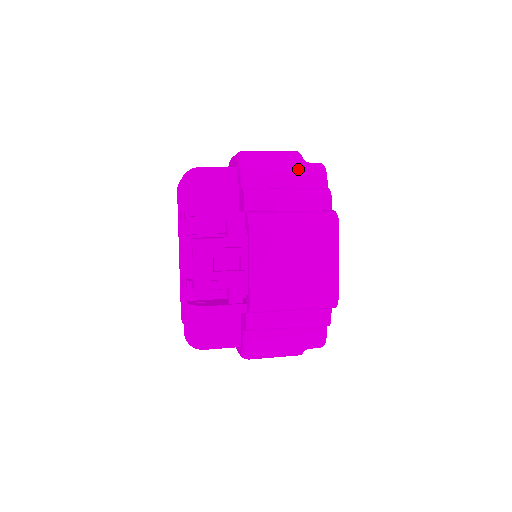
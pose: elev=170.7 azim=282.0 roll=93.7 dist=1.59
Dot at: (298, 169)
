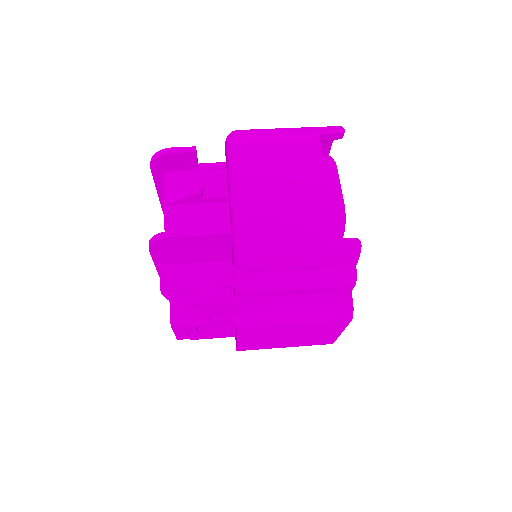
Dot at: (319, 250)
